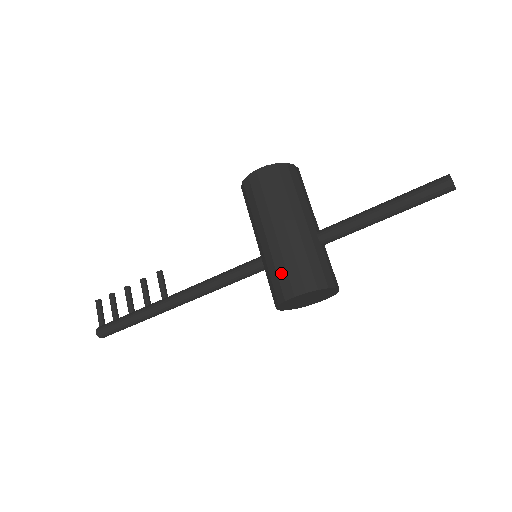
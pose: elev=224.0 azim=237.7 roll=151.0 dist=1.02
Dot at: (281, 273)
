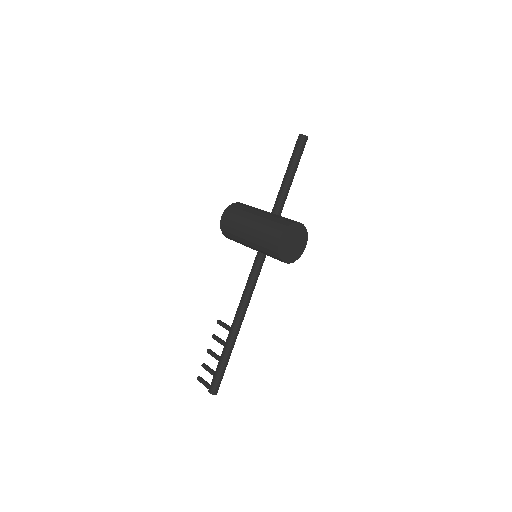
Dot at: (266, 238)
